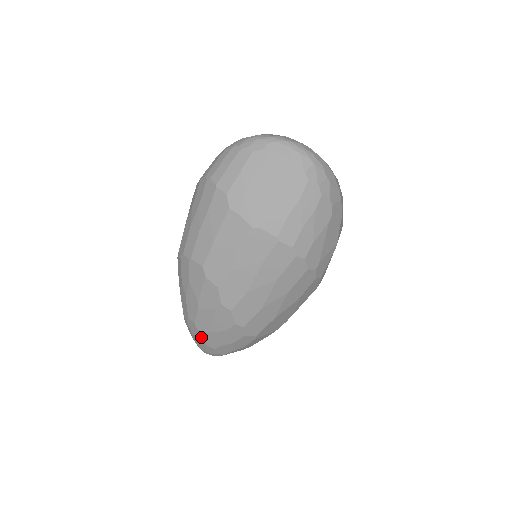
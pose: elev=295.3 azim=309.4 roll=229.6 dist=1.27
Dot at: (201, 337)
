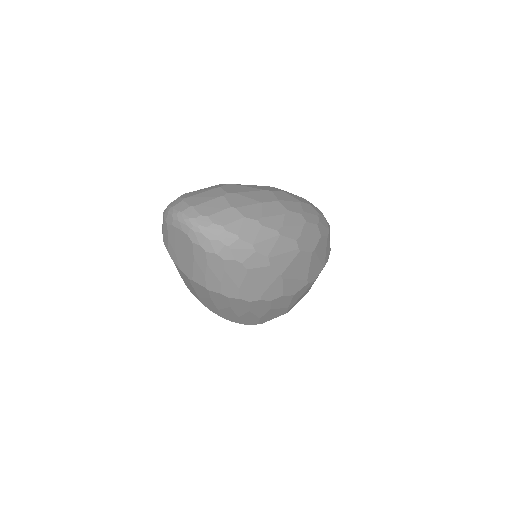
Dot at: occluded
